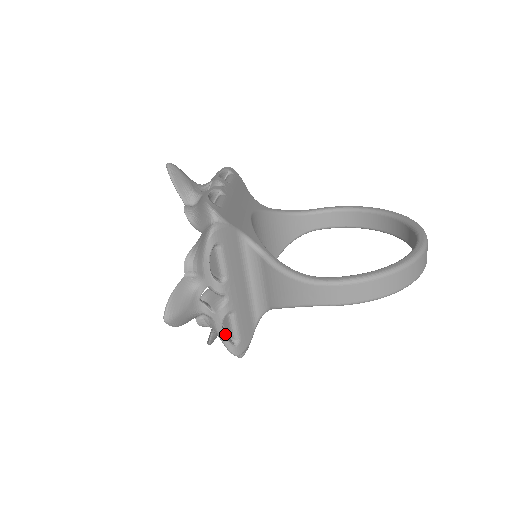
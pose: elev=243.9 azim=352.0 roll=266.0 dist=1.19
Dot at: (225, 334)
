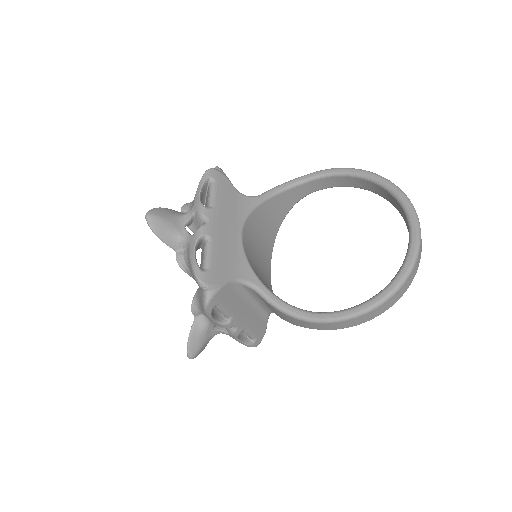
Dot at: (242, 339)
